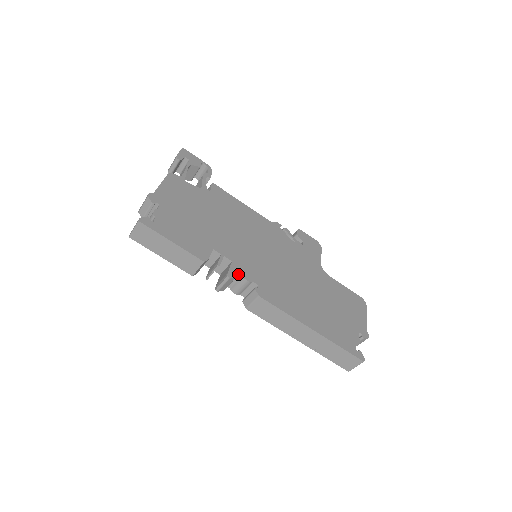
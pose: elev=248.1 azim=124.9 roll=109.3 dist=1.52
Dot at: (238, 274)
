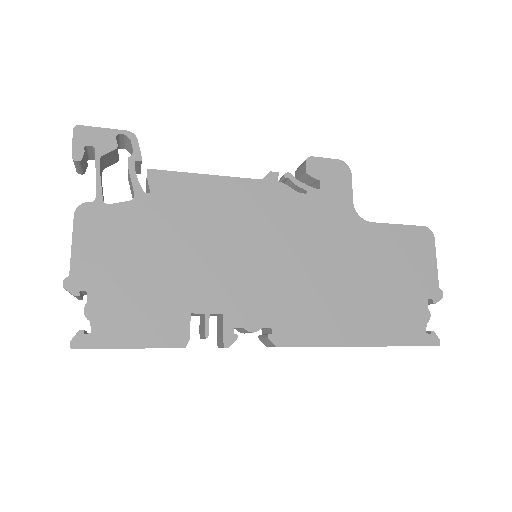
Dot at: (238, 328)
